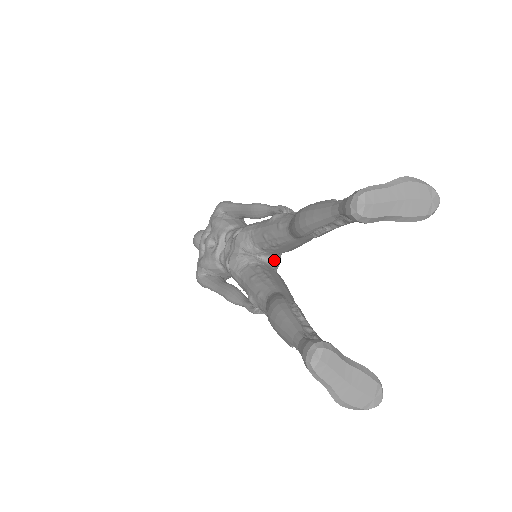
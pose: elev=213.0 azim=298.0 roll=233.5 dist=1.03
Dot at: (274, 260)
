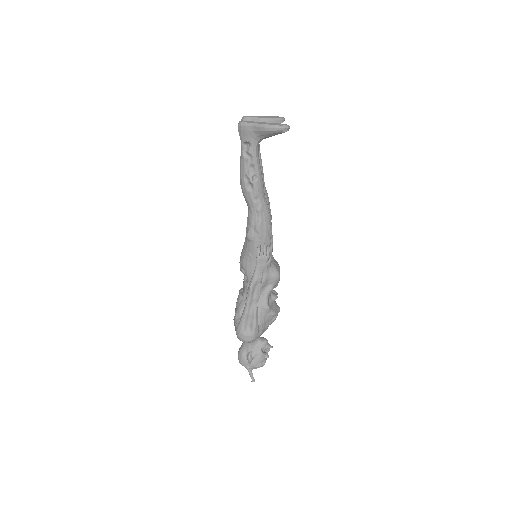
Dot at: occluded
